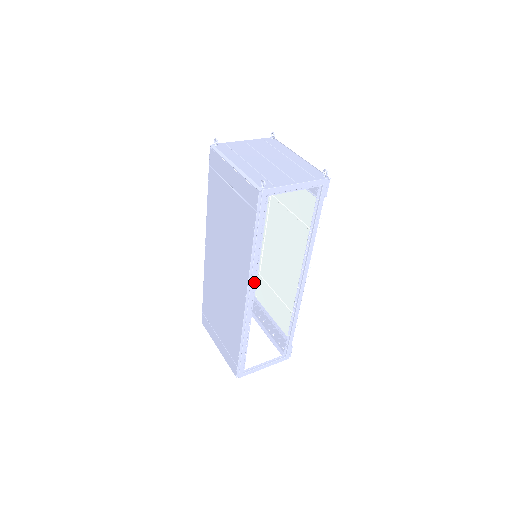
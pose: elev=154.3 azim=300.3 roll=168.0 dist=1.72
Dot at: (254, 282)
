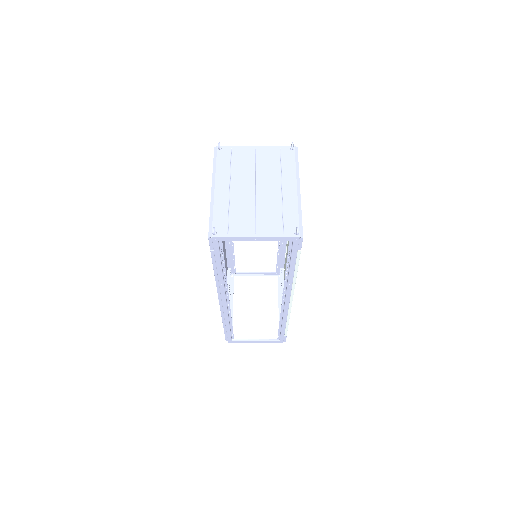
Dot at: (224, 293)
